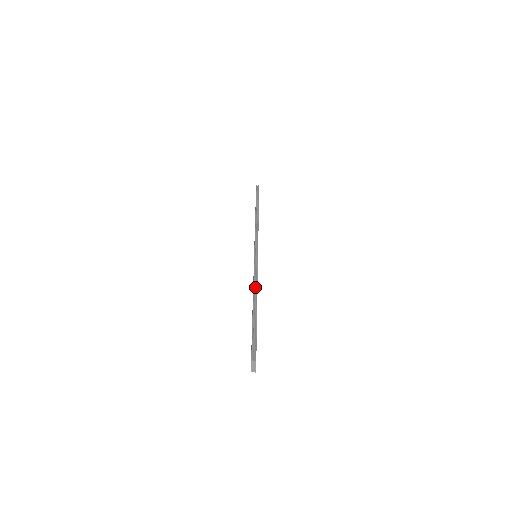
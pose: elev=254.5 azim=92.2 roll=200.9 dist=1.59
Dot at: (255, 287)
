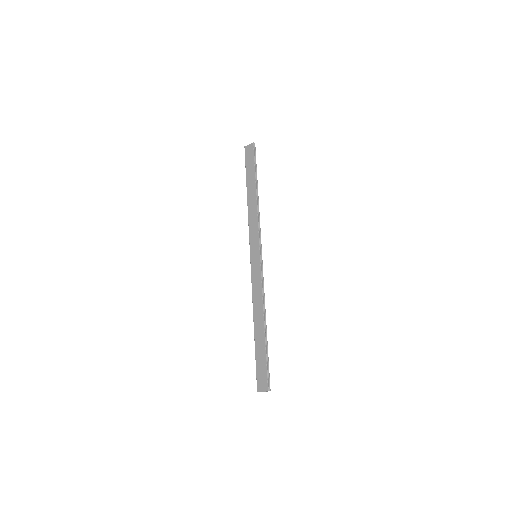
Dot at: (264, 305)
